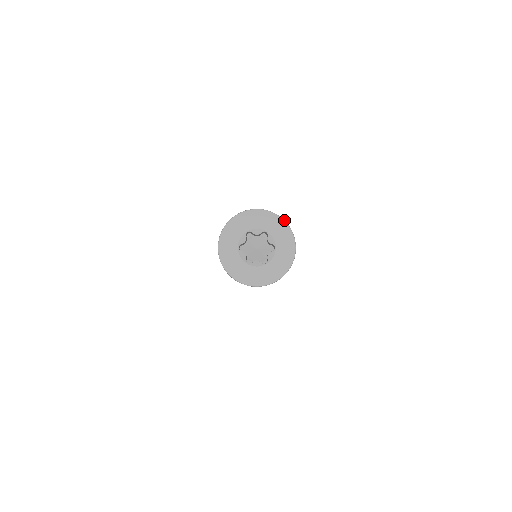
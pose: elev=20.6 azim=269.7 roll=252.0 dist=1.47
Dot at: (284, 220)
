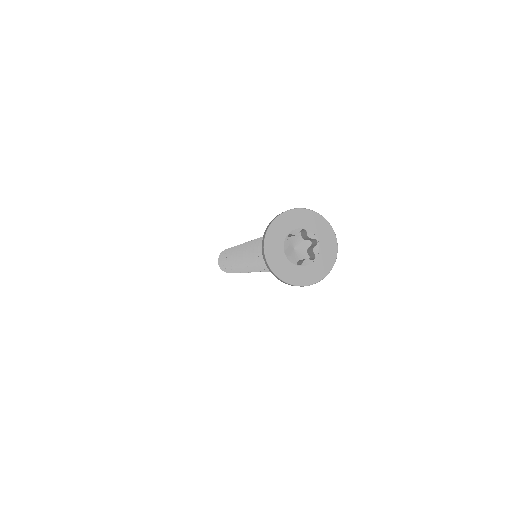
Dot at: (337, 243)
